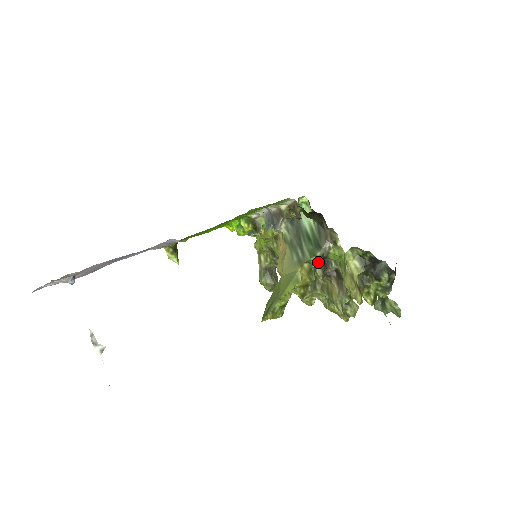
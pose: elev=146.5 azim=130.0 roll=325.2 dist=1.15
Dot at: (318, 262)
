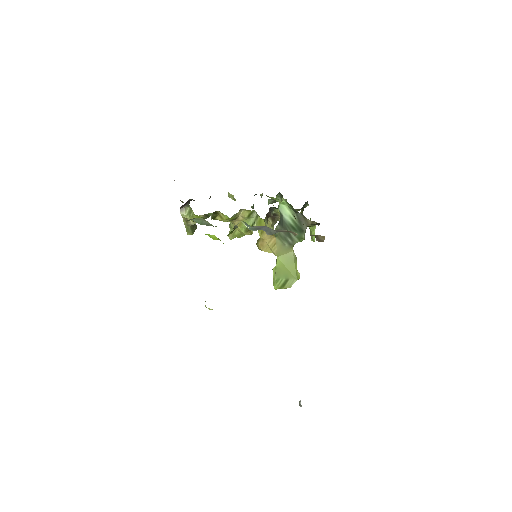
Dot at: occluded
